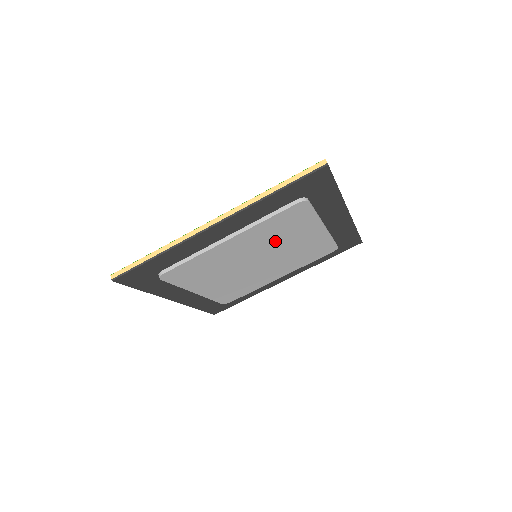
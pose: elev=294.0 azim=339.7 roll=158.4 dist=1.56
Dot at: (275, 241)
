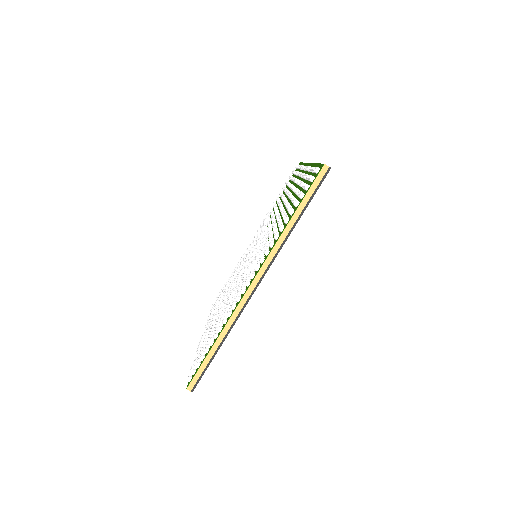
Dot at: occluded
